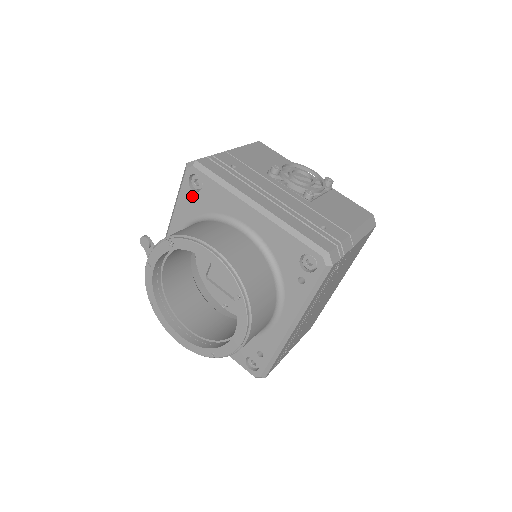
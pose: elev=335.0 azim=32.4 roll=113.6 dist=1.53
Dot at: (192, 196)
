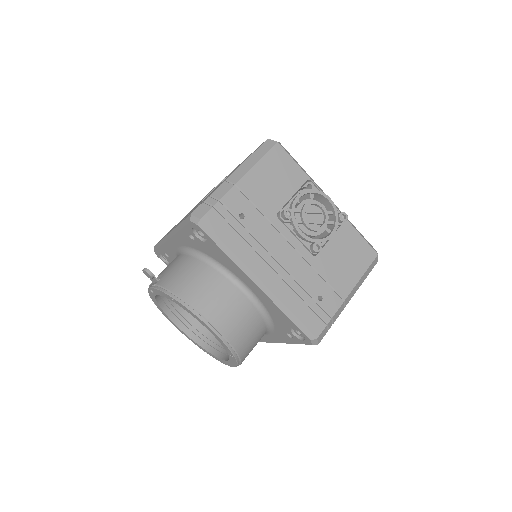
Dot at: (195, 239)
